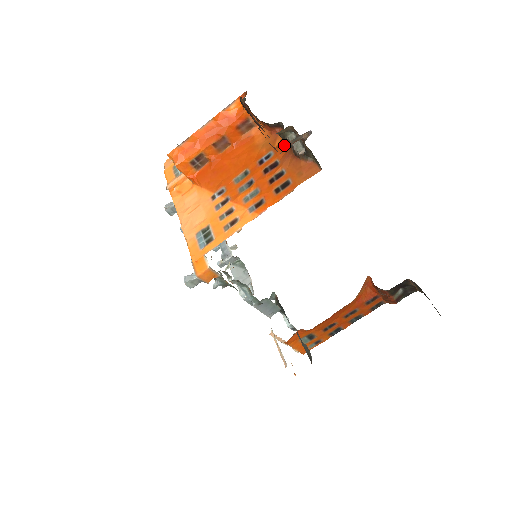
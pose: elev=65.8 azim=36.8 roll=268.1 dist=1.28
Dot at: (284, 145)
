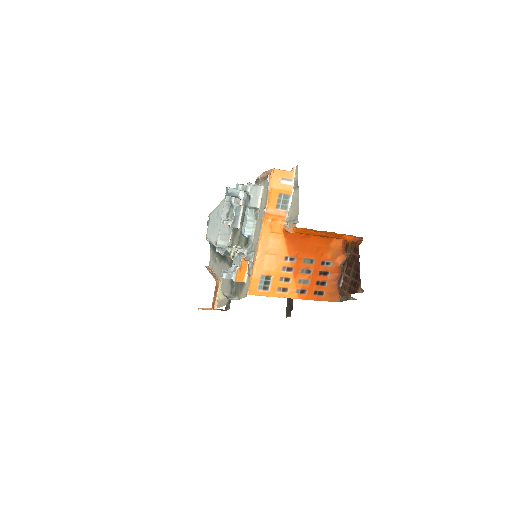
Dot at: (340, 269)
